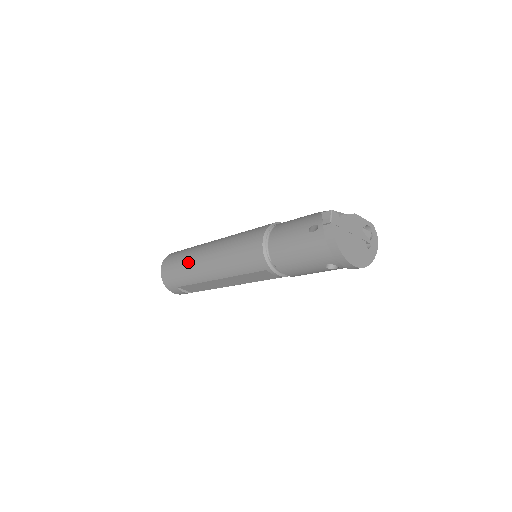
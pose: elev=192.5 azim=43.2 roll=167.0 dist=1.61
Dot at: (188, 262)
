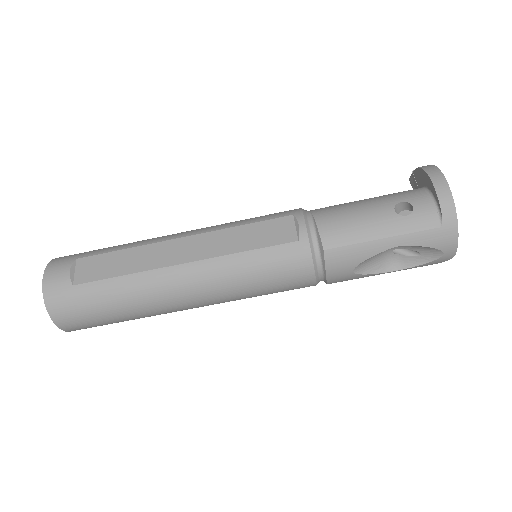
Dot at: occluded
